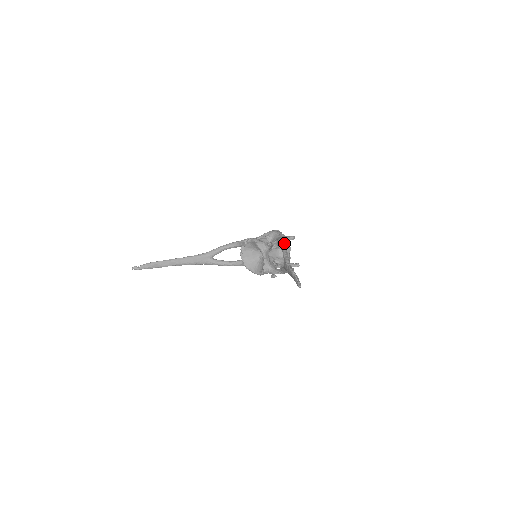
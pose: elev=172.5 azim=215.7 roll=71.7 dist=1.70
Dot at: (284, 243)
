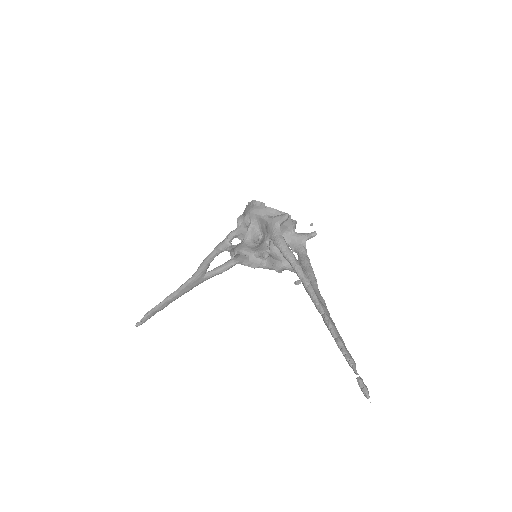
Dot at: (284, 246)
